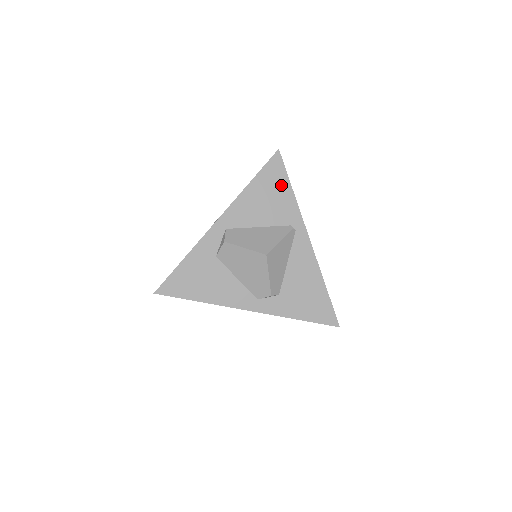
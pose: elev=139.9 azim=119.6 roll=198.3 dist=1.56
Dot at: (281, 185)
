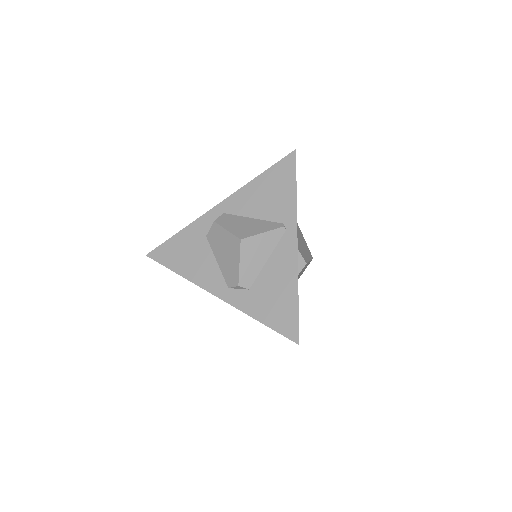
Dot at: (287, 183)
